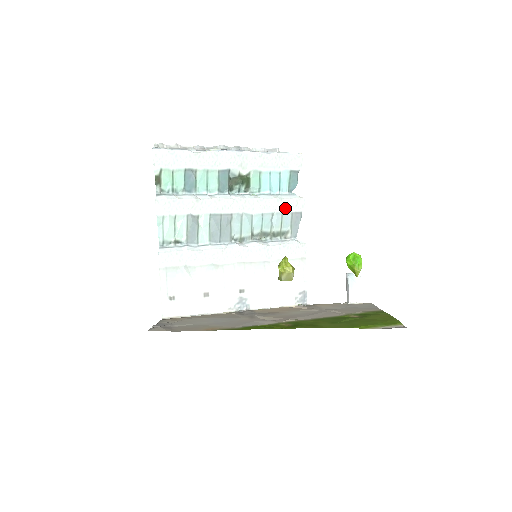
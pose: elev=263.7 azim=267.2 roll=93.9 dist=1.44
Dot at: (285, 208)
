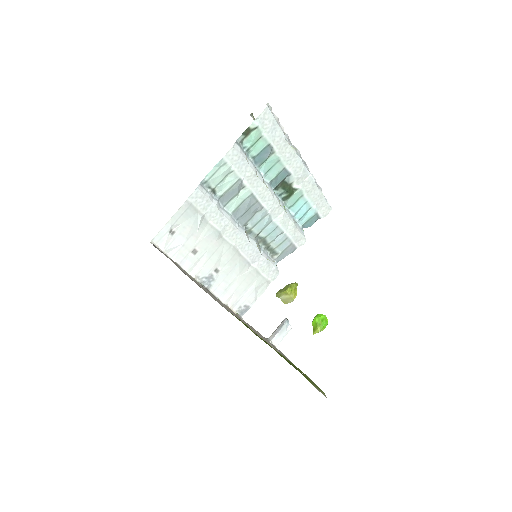
Dot at: (292, 236)
